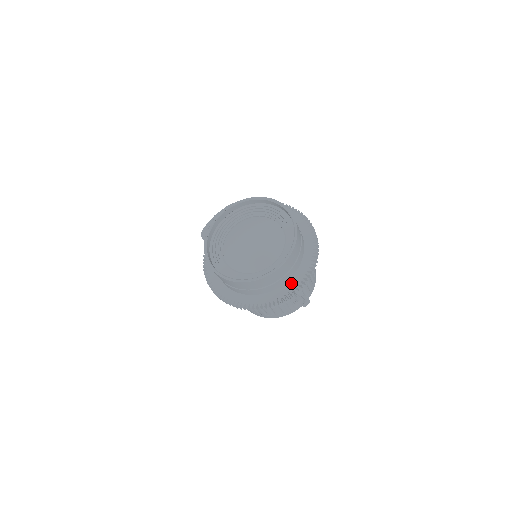
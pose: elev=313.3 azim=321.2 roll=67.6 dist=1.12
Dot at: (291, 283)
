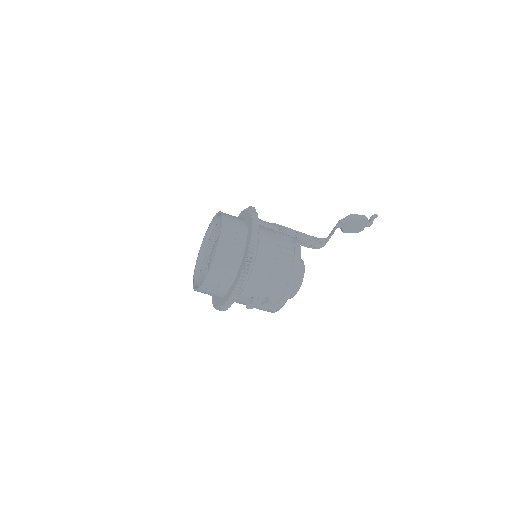
Dot at: (230, 291)
